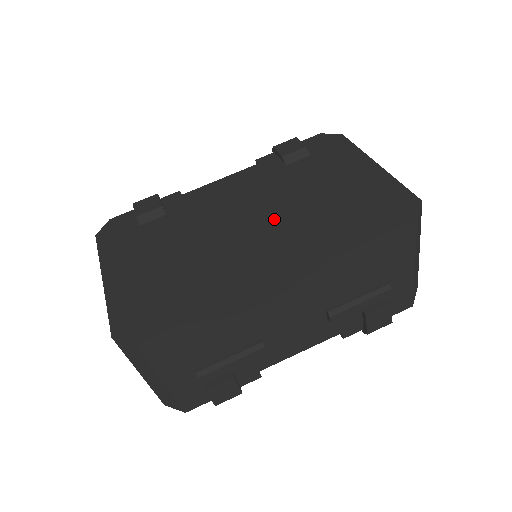
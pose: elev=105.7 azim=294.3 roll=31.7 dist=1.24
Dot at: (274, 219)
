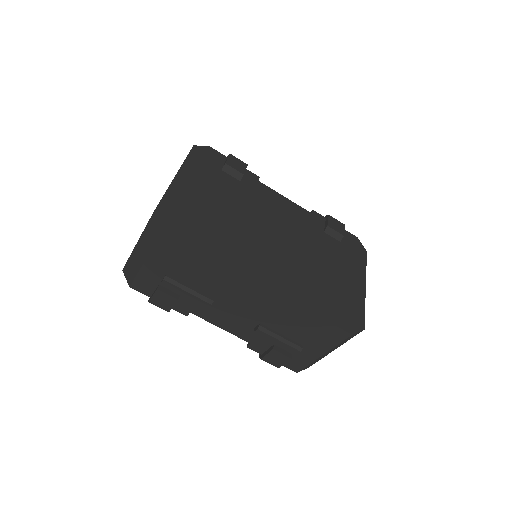
Dot at: (290, 252)
